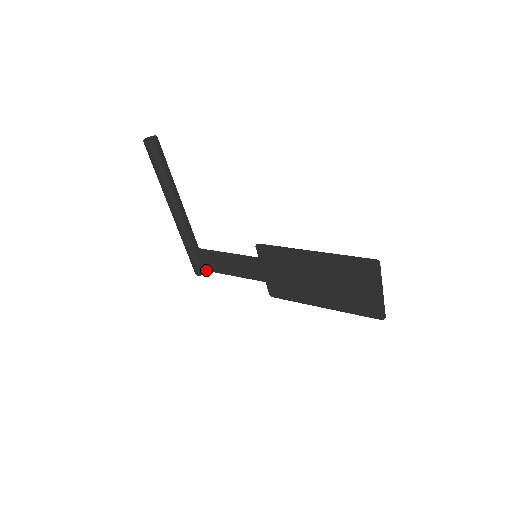
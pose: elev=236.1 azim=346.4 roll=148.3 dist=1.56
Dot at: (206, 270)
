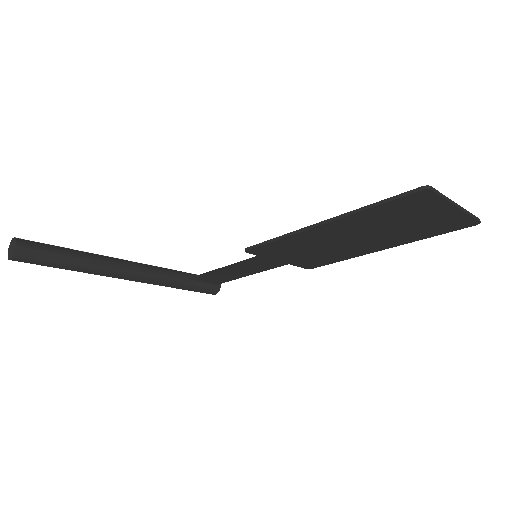
Dot at: (218, 284)
